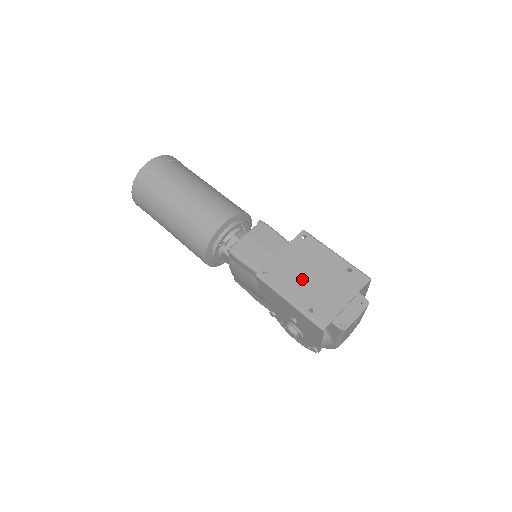
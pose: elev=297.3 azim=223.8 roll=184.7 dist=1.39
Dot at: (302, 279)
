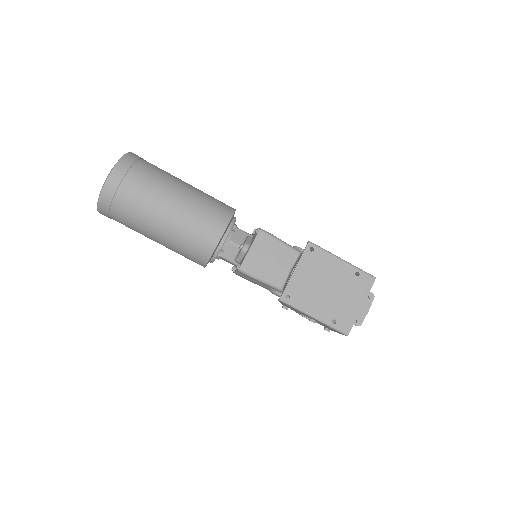
Dot at: (320, 294)
